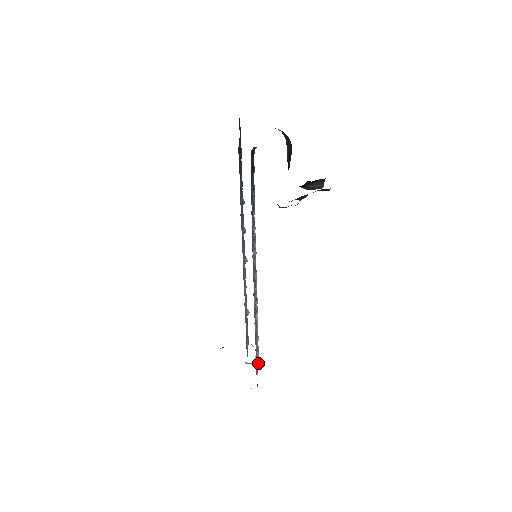
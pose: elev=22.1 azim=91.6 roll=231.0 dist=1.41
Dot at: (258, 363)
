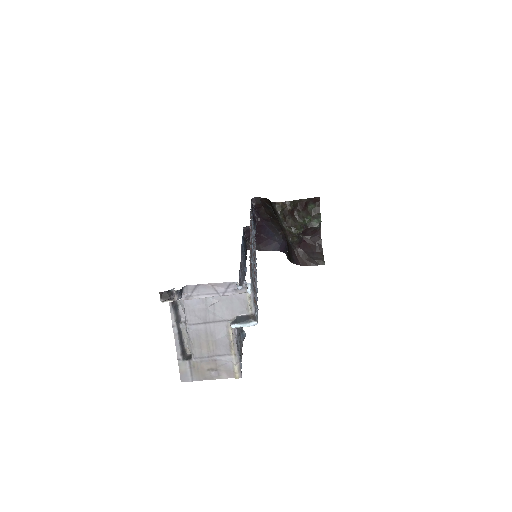
Dot at: (256, 321)
